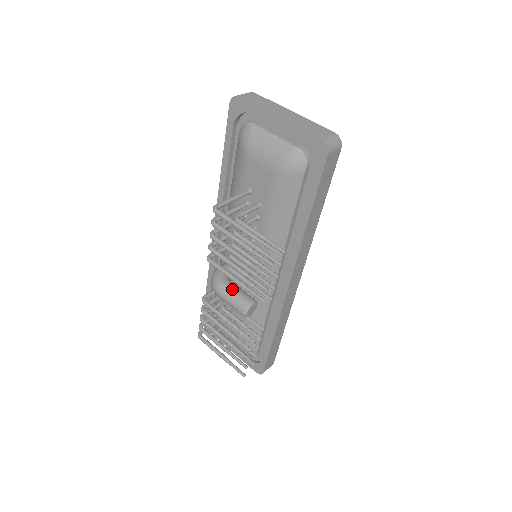
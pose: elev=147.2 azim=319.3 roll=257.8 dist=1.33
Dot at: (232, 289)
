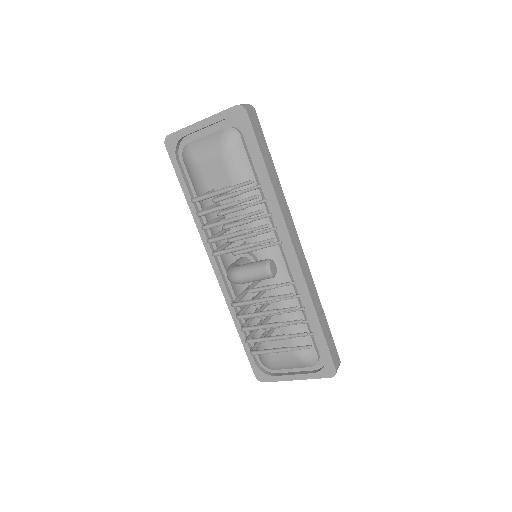
Dot at: (247, 264)
